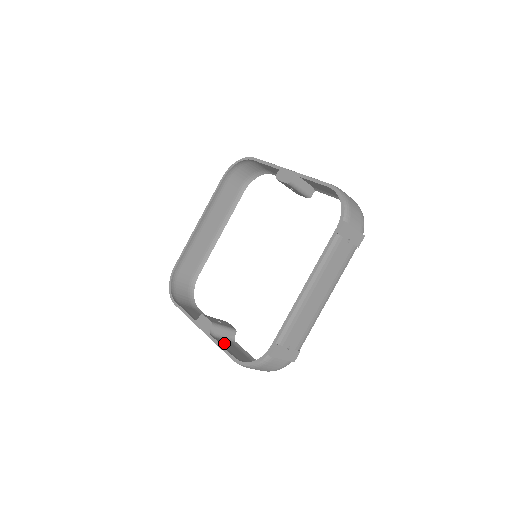
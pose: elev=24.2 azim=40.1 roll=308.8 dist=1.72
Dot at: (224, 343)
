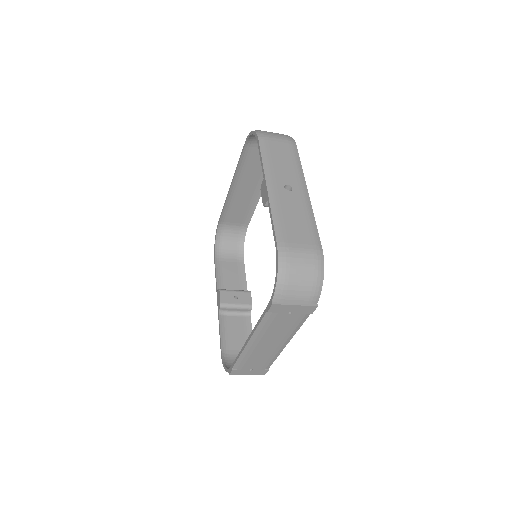
Dot at: (231, 323)
